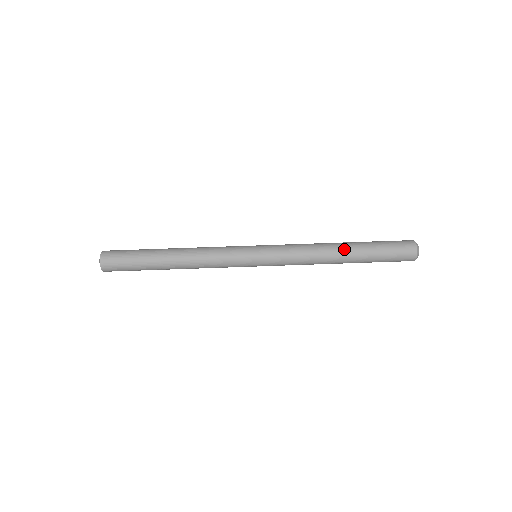
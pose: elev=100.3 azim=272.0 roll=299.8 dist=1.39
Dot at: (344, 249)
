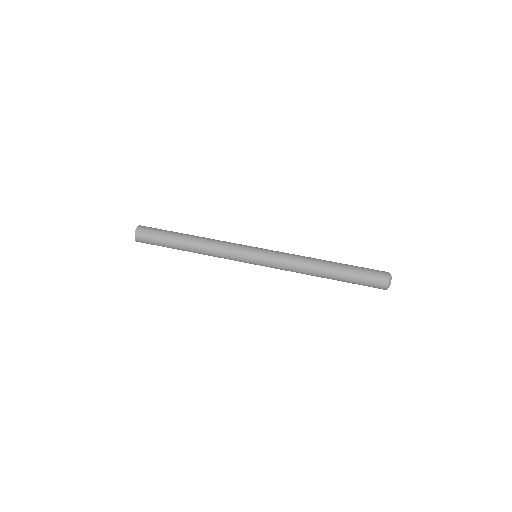
Dot at: (328, 266)
